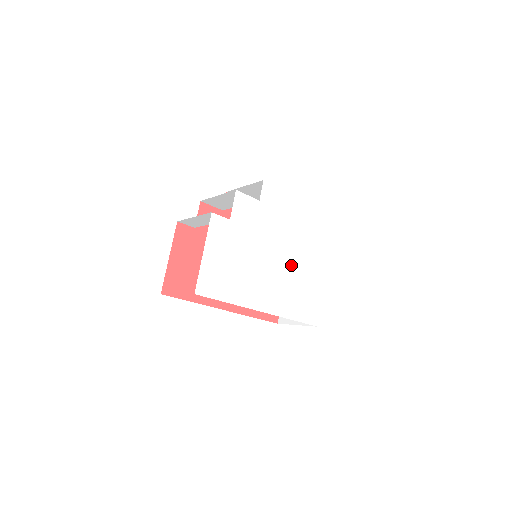
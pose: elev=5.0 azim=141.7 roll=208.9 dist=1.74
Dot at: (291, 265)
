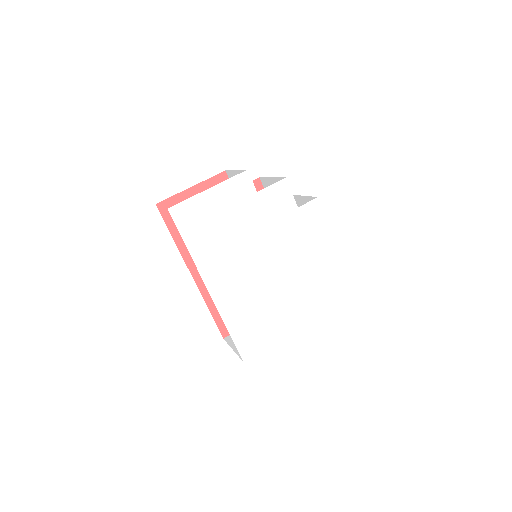
Dot at: (273, 286)
